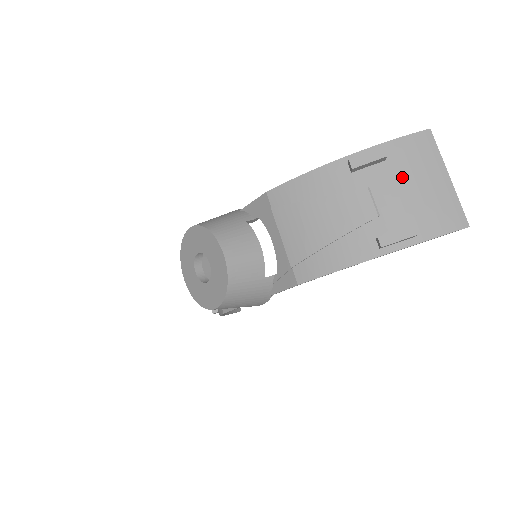
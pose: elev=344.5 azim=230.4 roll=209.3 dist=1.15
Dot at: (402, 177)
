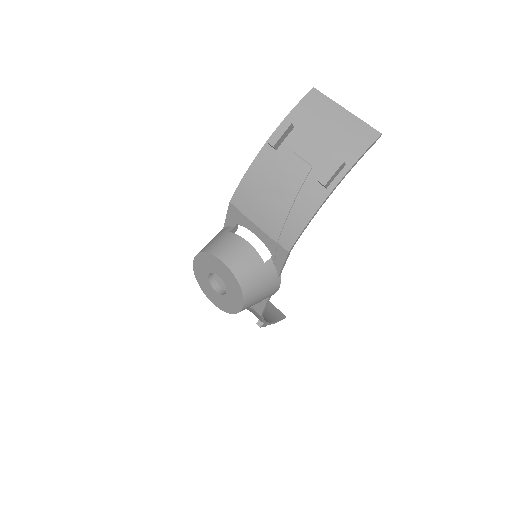
Dot at: (312, 131)
